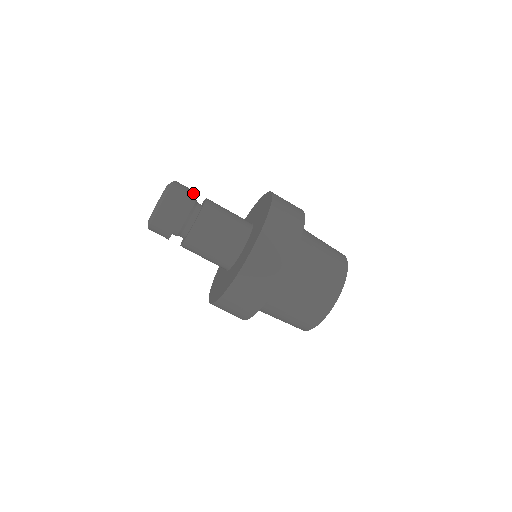
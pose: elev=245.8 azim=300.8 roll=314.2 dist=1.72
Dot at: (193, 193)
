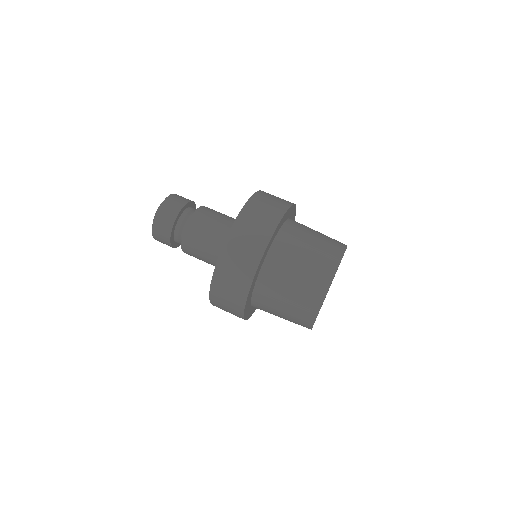
Dot at: (193, 201)
